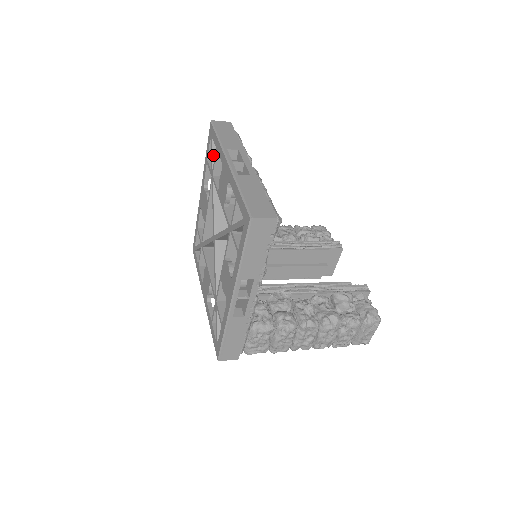
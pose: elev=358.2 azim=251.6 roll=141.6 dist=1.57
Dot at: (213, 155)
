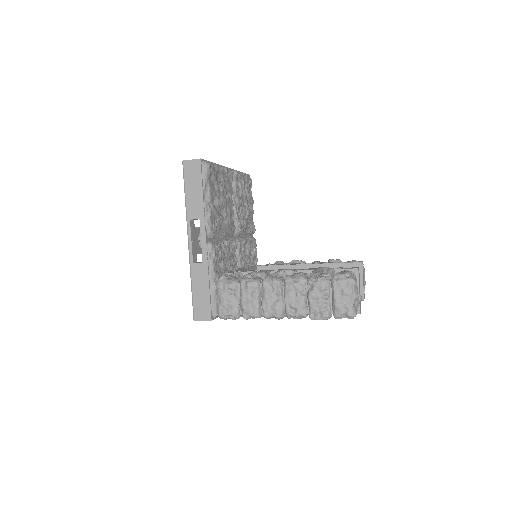
Dot at: occluded
